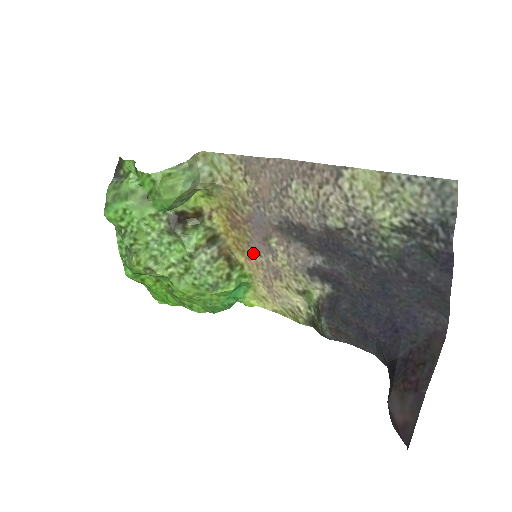
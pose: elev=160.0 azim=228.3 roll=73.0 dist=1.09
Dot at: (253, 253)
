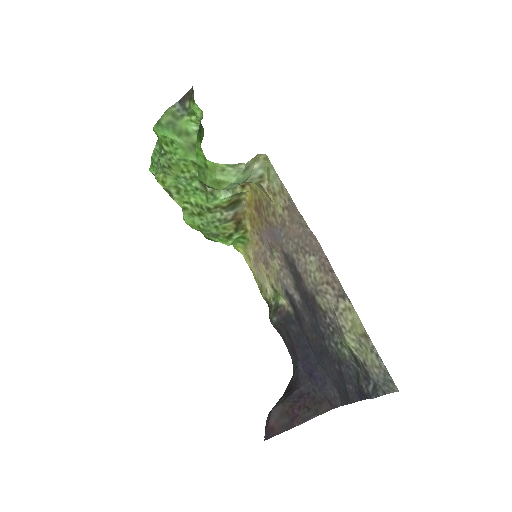
Dot at: (259, 236)
